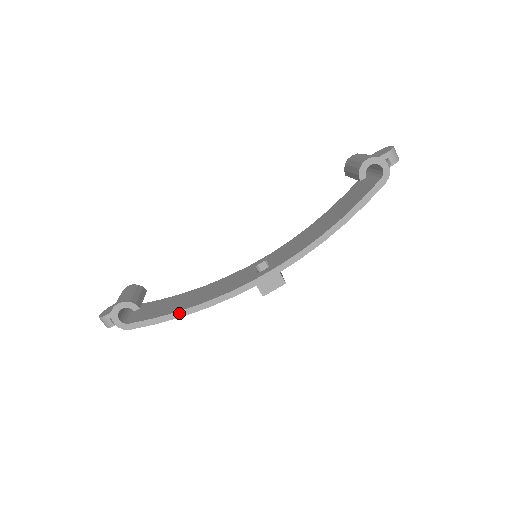
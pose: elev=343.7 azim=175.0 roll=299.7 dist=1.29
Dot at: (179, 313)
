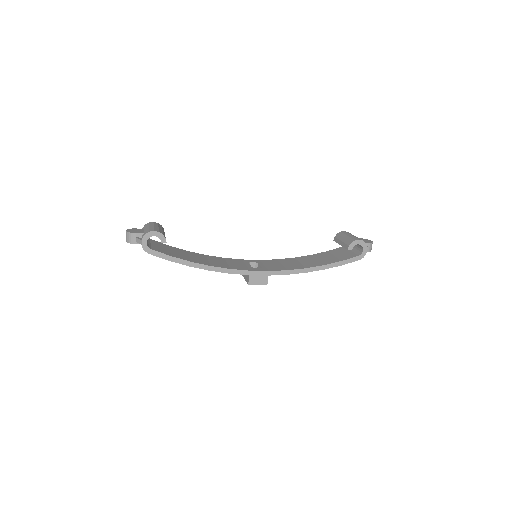
Dot at: (189, 263)
